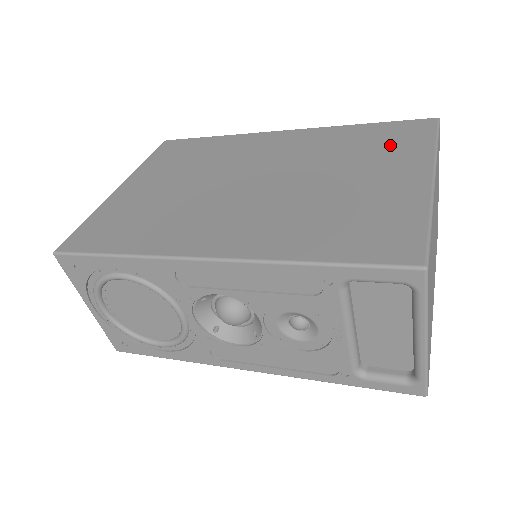
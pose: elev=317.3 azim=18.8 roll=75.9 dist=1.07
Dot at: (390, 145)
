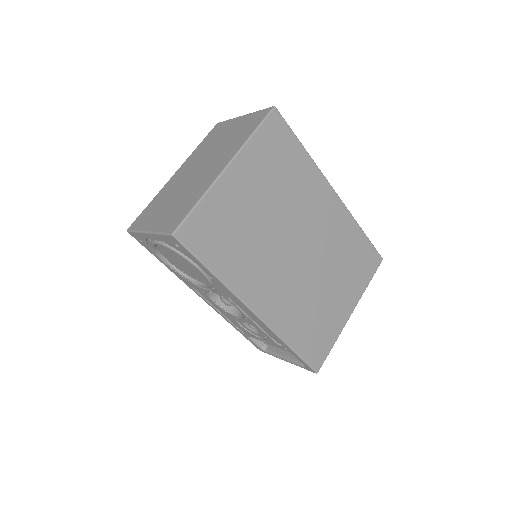
Dot at: (357, 270)
